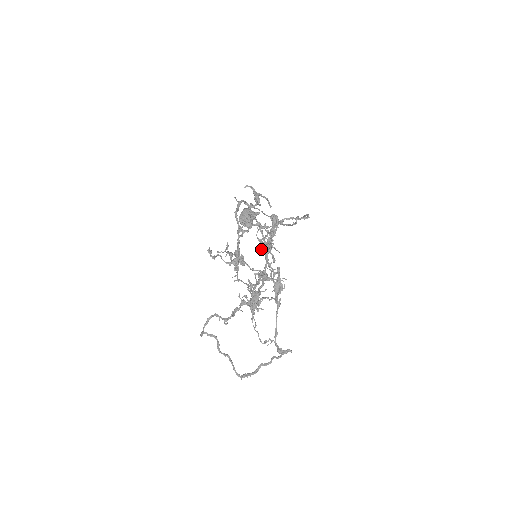
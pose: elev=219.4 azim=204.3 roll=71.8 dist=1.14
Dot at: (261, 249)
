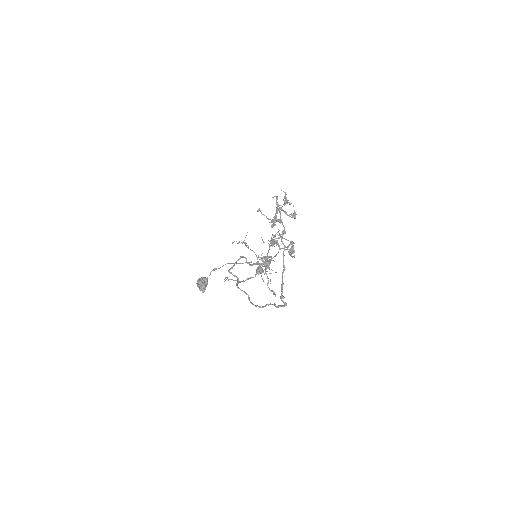
Dot at: (274, 237)
